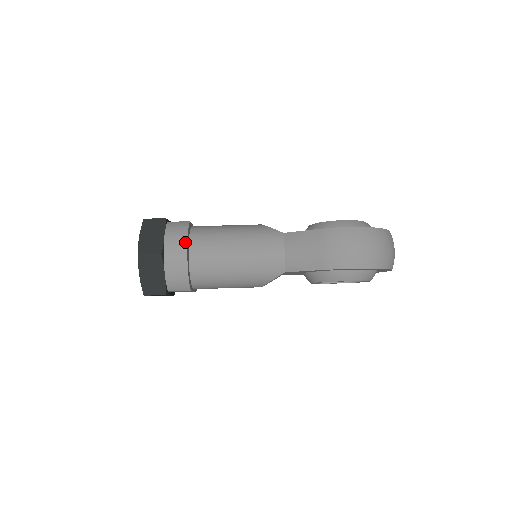
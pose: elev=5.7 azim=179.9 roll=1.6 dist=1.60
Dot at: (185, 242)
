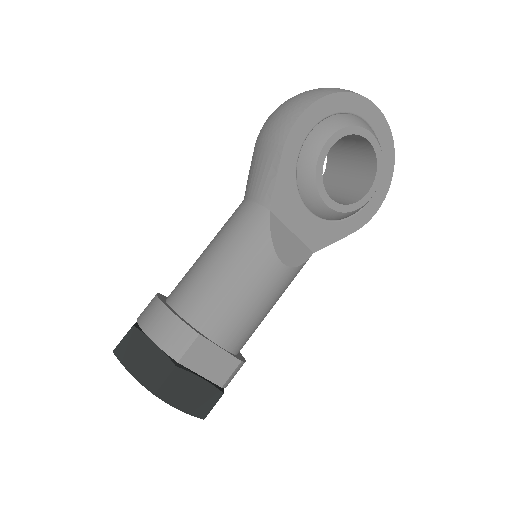
Dot at: (155, 297)
